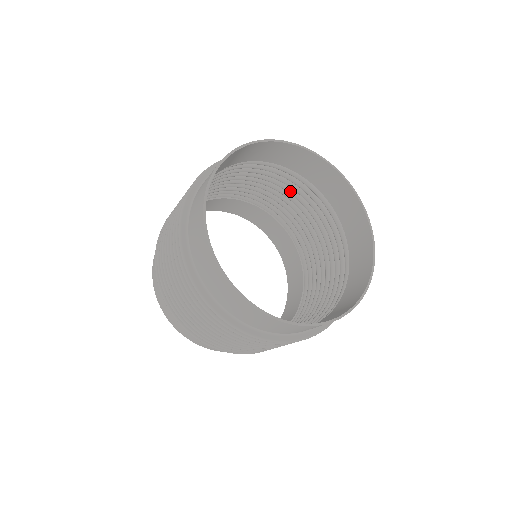
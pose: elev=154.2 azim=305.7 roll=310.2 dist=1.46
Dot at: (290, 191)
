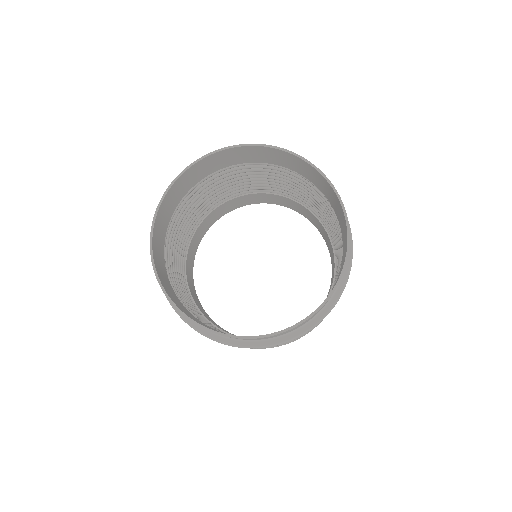
Dot at: (319, 199)
